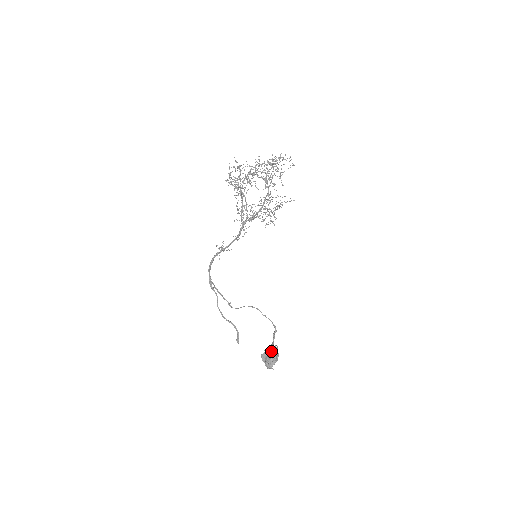
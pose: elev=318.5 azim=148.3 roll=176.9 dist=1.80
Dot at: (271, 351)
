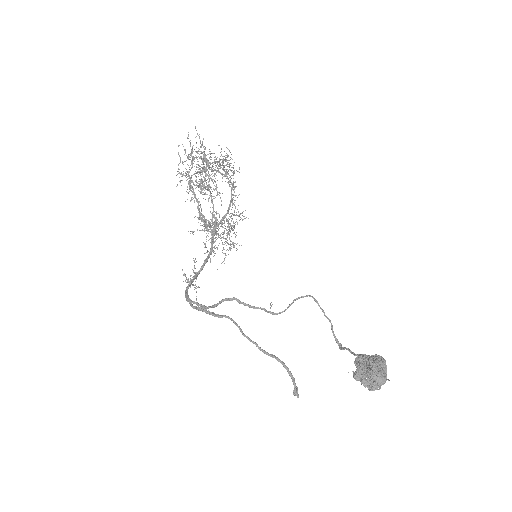
Dot at: (366, 357)
